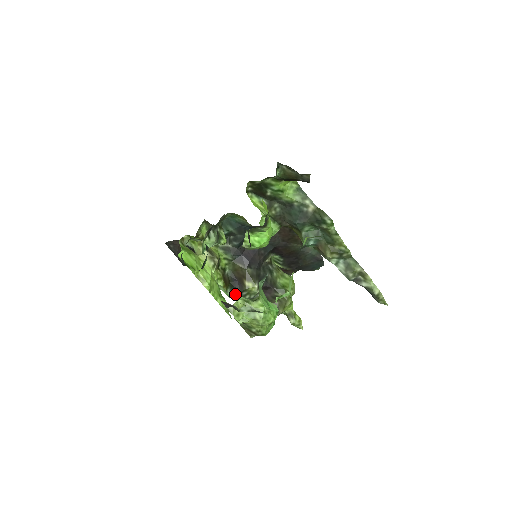
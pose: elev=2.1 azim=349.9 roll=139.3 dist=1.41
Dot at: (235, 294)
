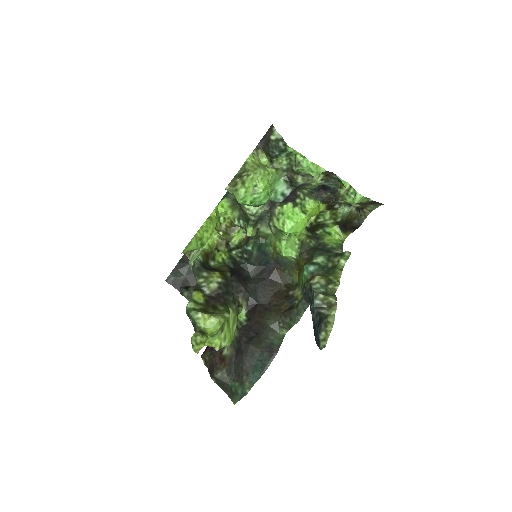
Dot at: (201, 264)
